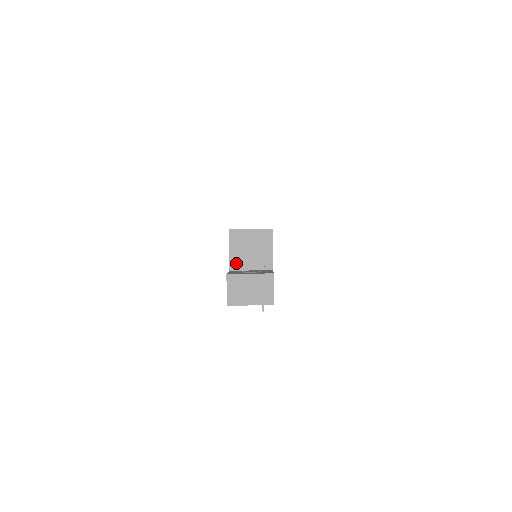
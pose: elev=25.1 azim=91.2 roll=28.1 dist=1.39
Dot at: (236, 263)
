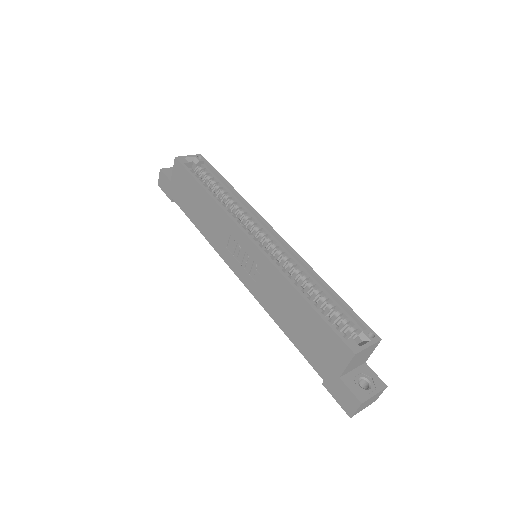
Dot at: (346, 371)
